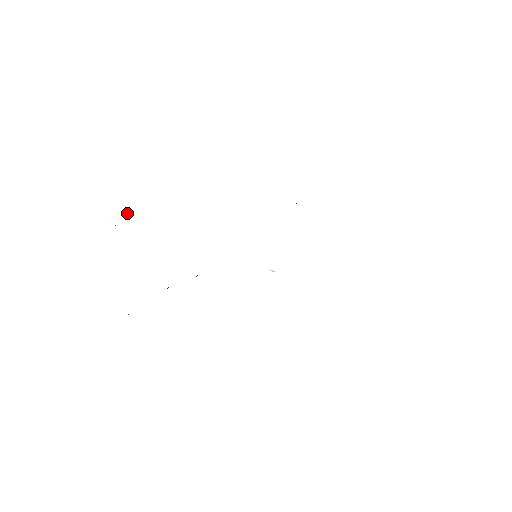
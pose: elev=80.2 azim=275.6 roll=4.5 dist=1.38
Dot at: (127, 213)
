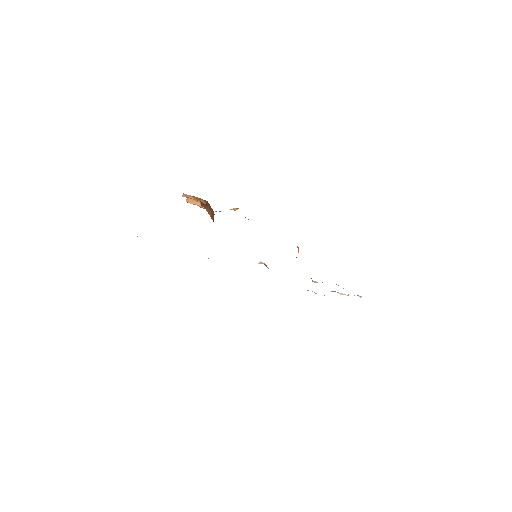
Dot at: (197, 202)
